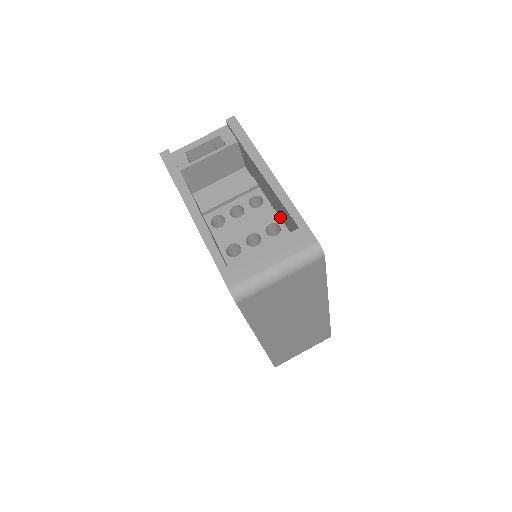
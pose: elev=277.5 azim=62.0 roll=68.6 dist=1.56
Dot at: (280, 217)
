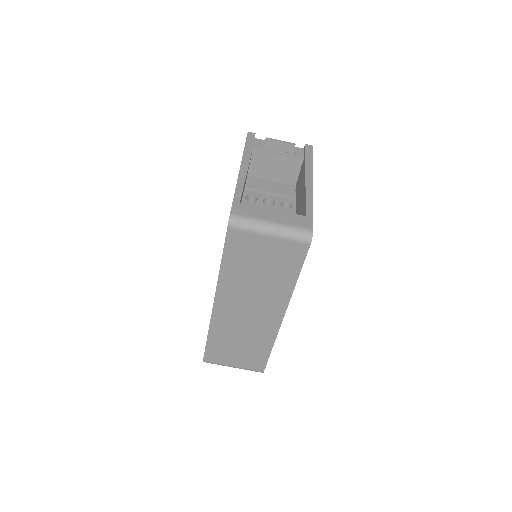
Dot at: occluded
